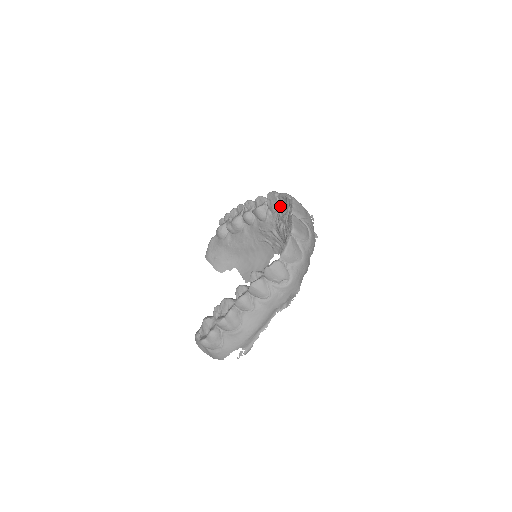
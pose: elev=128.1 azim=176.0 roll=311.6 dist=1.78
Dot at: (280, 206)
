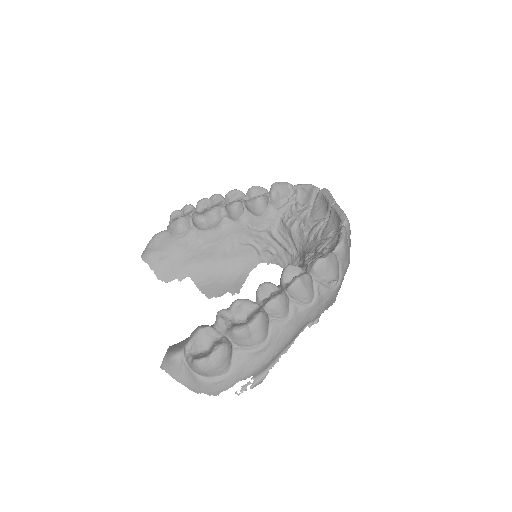
Dot at: (294, 199)
